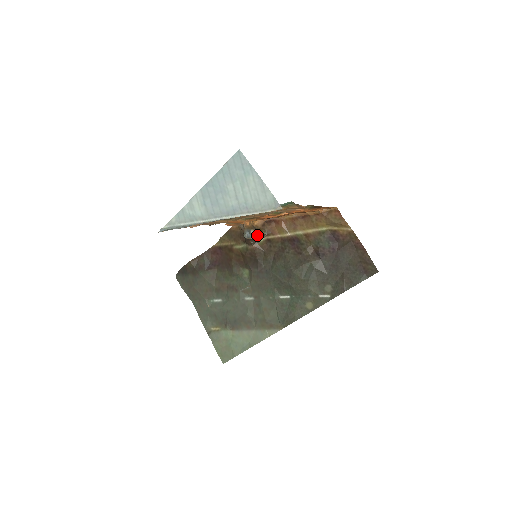
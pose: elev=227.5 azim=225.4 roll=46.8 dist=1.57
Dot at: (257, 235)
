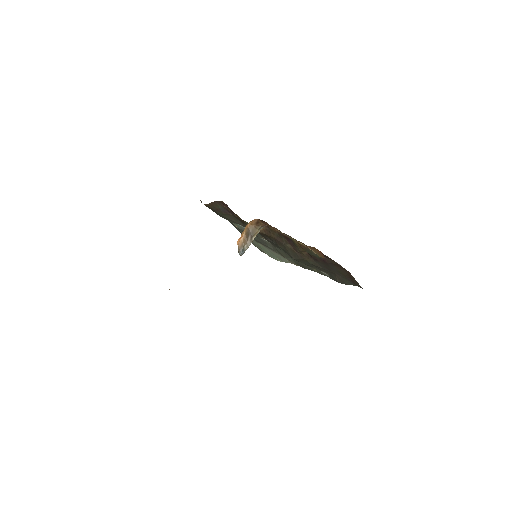
Dot at: (252, 241)
